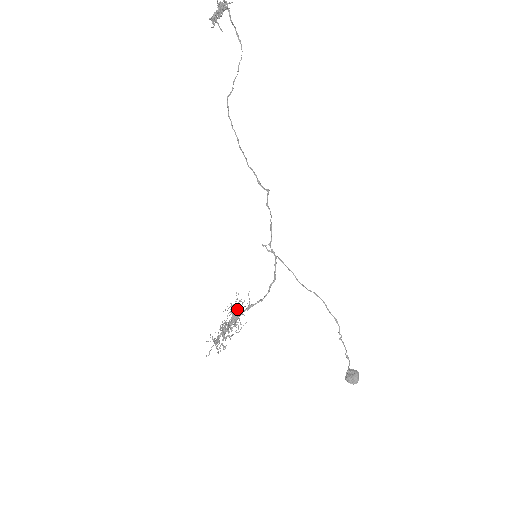
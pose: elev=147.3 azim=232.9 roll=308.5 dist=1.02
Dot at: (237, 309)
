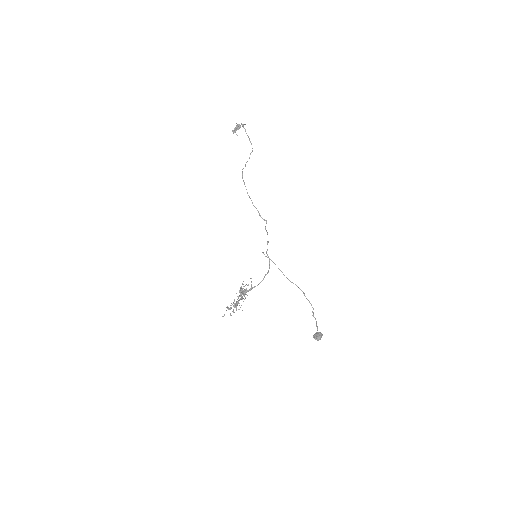
Dot at: (244, 290)
